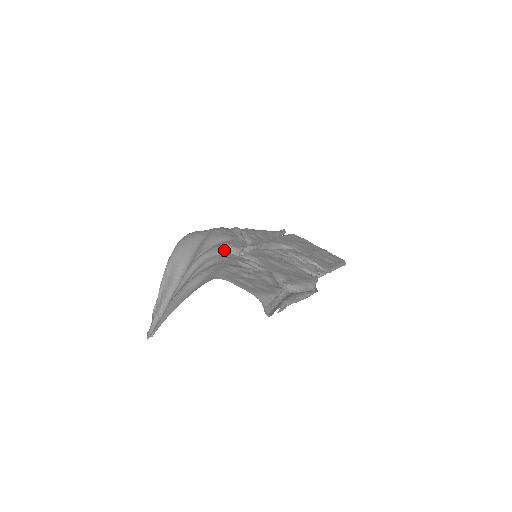
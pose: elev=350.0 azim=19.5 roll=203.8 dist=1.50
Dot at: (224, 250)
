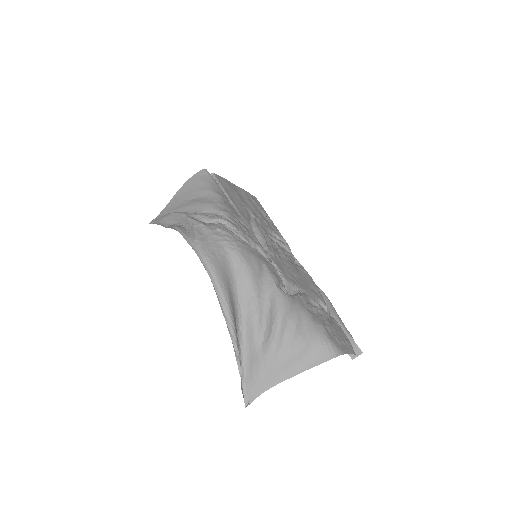
Dot at: (291, 297)
